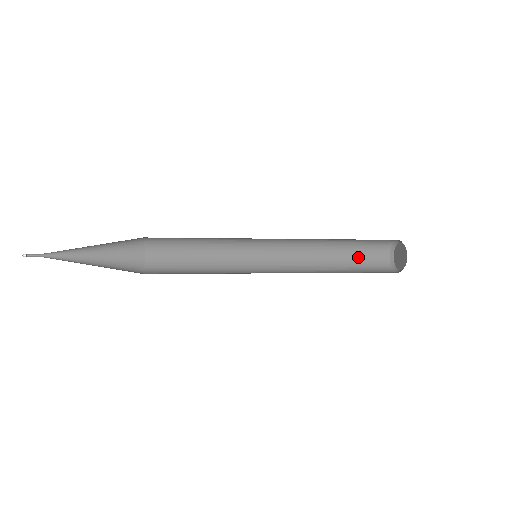
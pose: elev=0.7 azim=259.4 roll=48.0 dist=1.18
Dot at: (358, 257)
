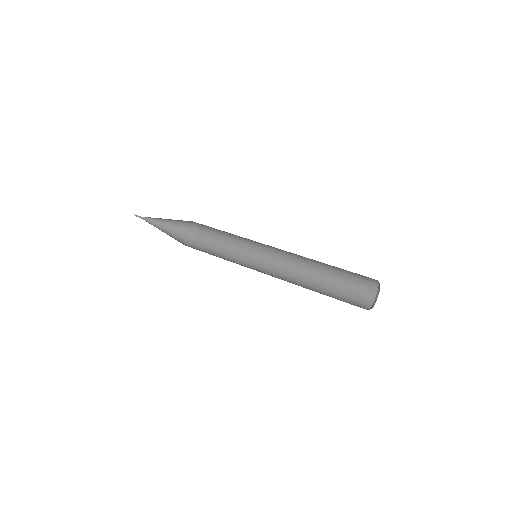
Dot at: (345, 287)
